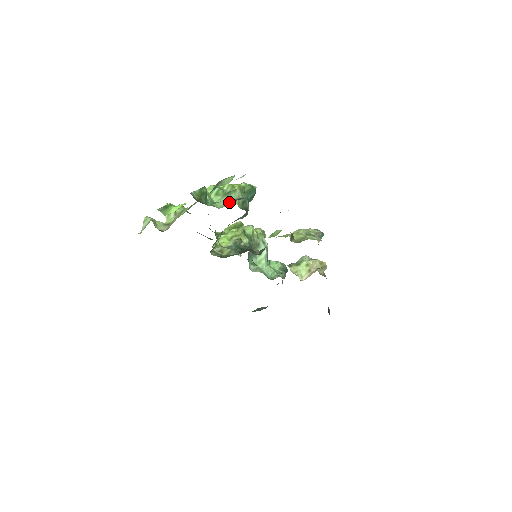
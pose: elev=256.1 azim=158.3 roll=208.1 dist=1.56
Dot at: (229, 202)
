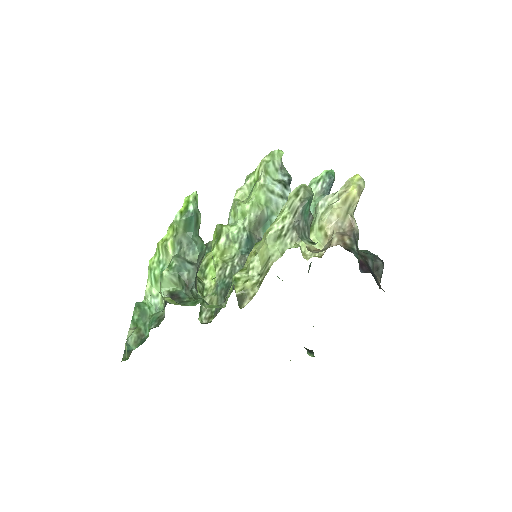
Dot at: (164, 303)
